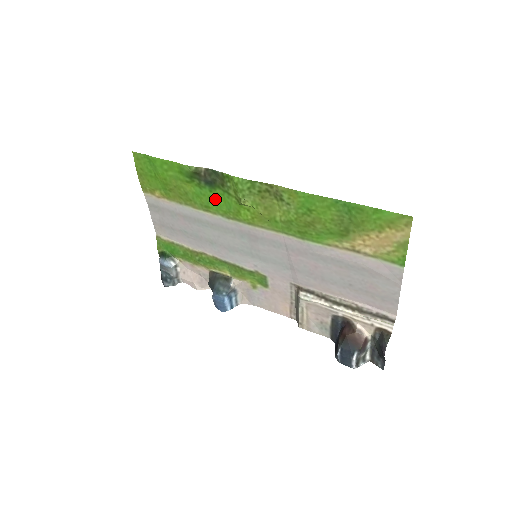
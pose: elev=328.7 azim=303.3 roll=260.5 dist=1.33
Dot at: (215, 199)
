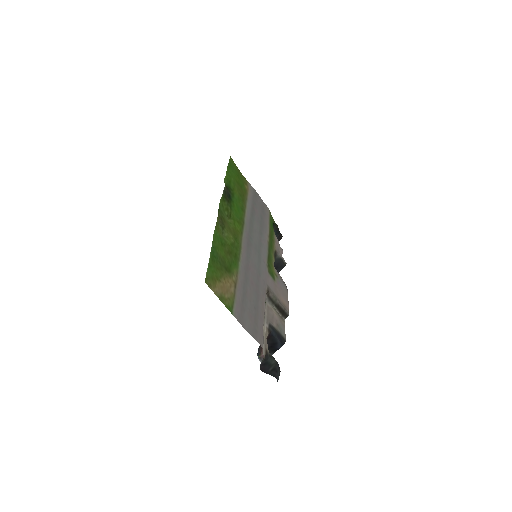
Dot at: (236, 207)
